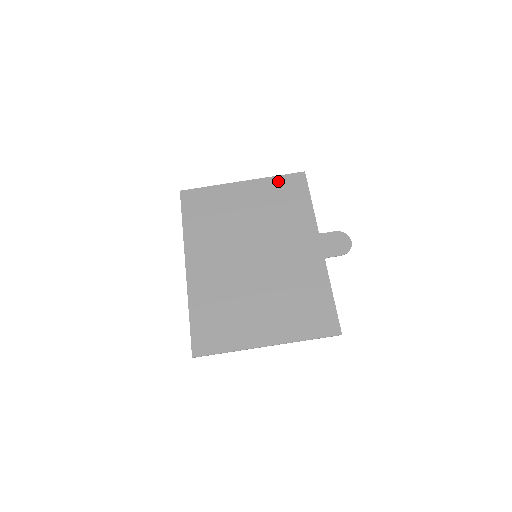
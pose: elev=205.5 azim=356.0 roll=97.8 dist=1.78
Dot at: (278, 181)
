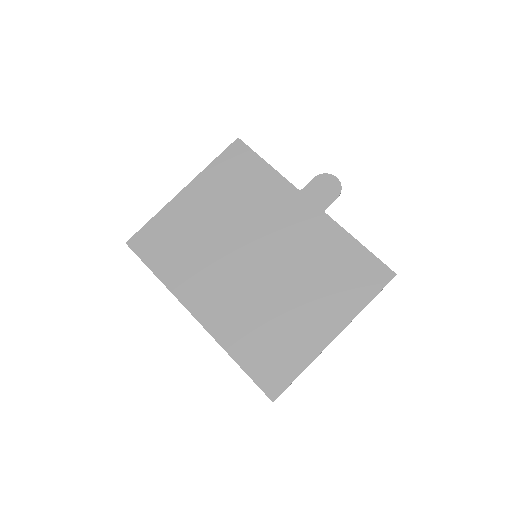
Dot at: (219, 165)
